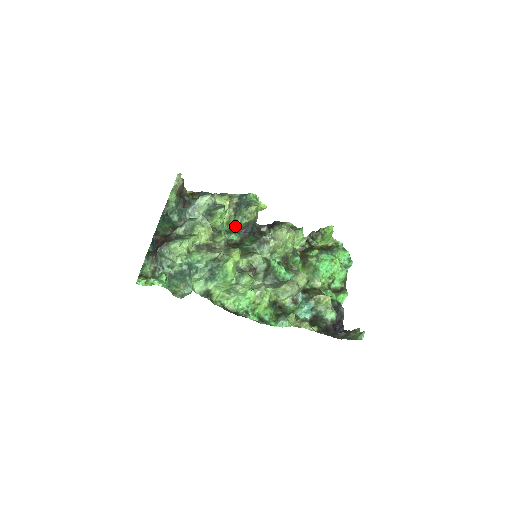
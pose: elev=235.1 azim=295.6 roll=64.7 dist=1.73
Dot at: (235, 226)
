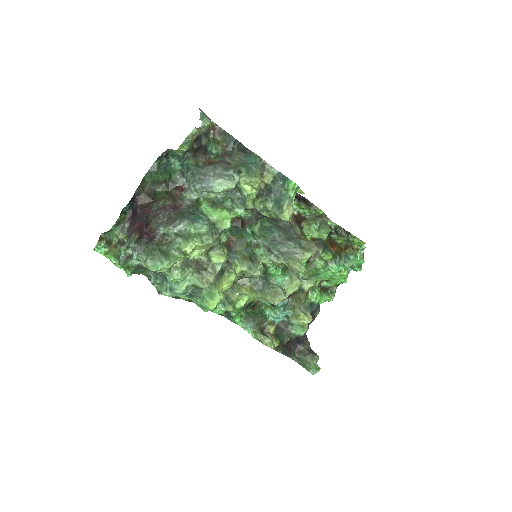
Dot at: (250, 207)
